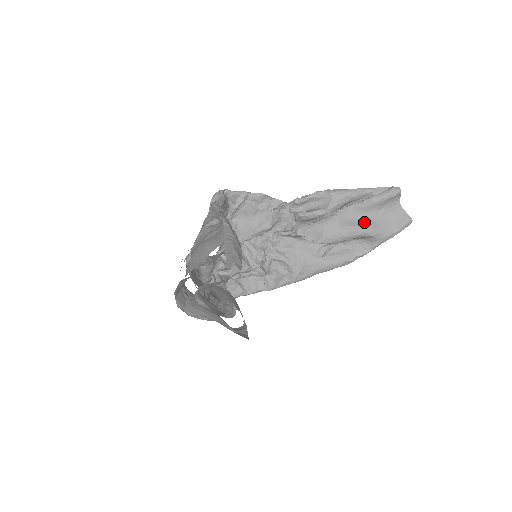
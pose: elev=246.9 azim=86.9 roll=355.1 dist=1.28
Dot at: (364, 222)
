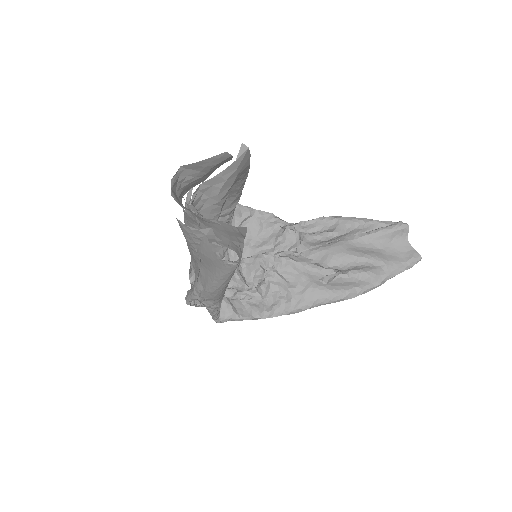
Dot at: (371, 251)
